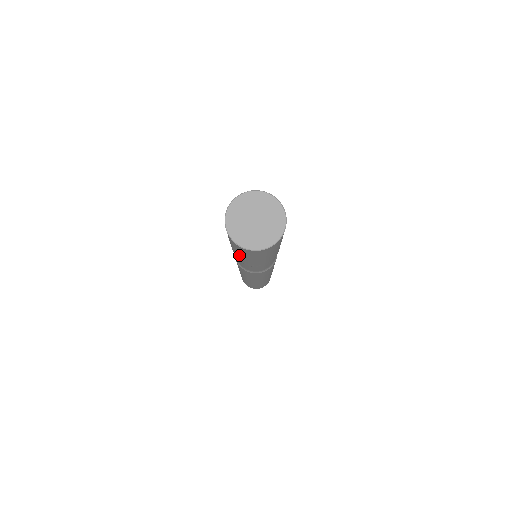
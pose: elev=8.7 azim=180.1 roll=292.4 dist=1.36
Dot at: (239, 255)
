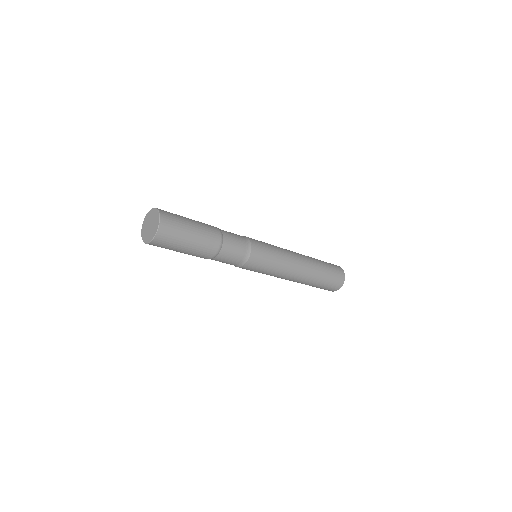
Dot at: occluded
